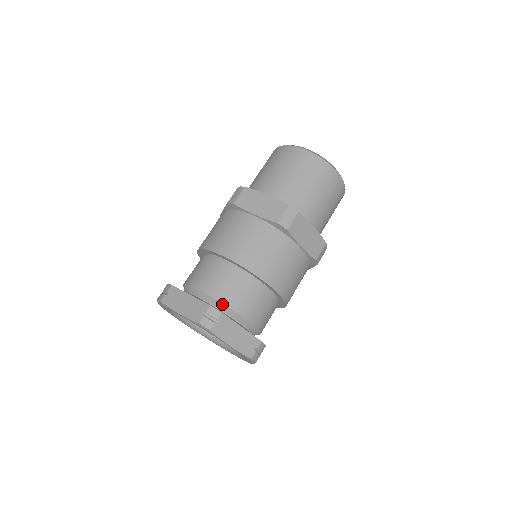
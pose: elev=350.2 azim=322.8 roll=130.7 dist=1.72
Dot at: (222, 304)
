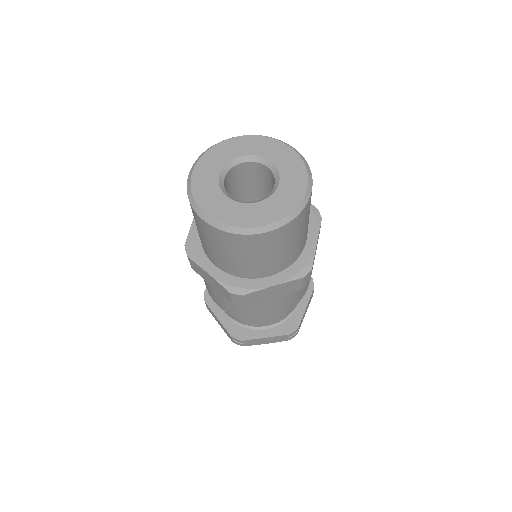
Dot at: (285, 317)
